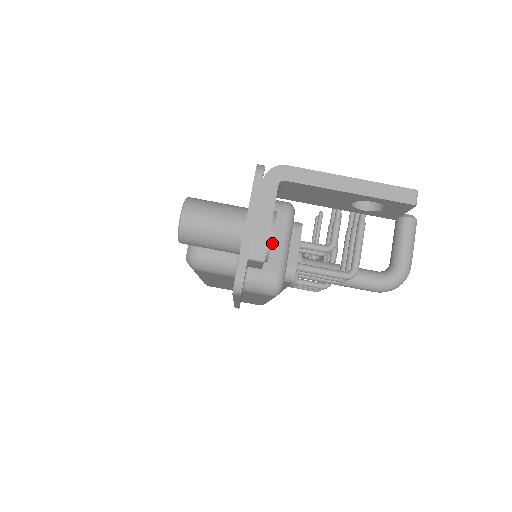
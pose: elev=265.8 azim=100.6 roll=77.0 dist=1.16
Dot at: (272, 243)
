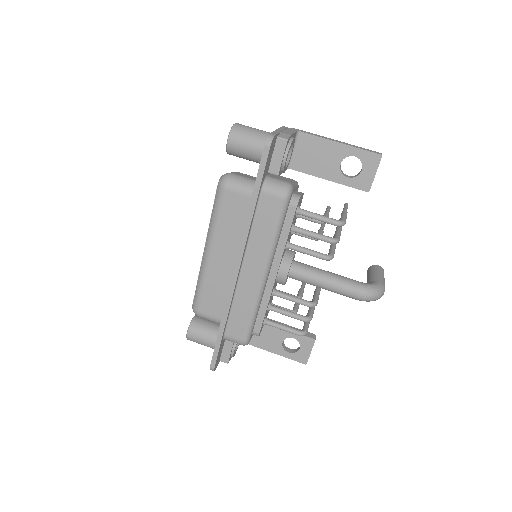
Dot at: (285, 179)
